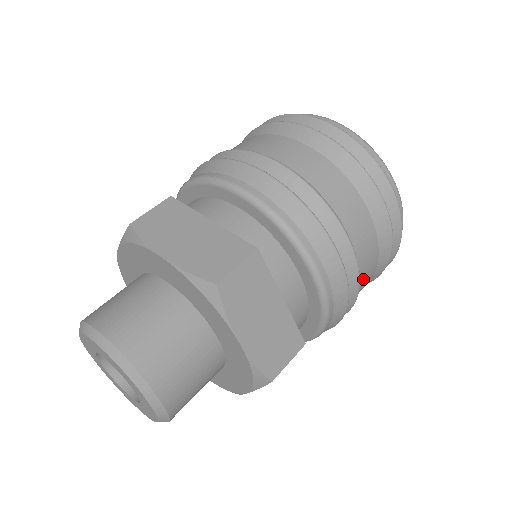
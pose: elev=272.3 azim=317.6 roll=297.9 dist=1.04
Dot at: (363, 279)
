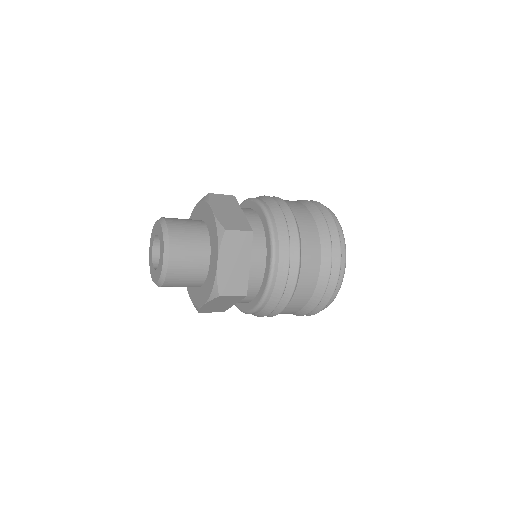
Dot at: occluded
